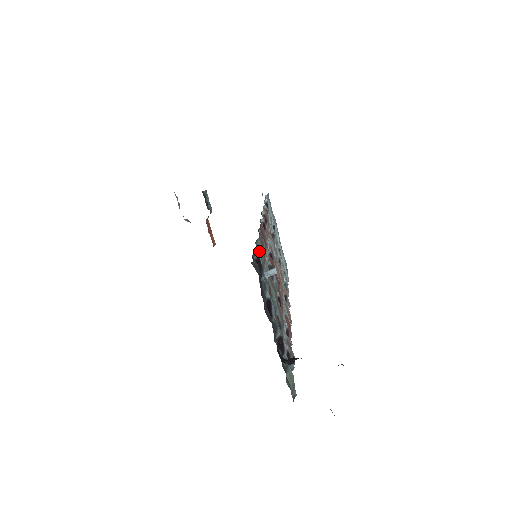
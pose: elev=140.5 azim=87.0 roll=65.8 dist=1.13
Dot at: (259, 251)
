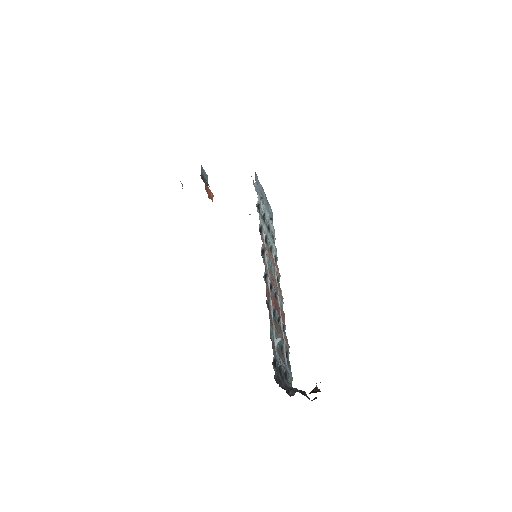
Dot at: (271, 333)
